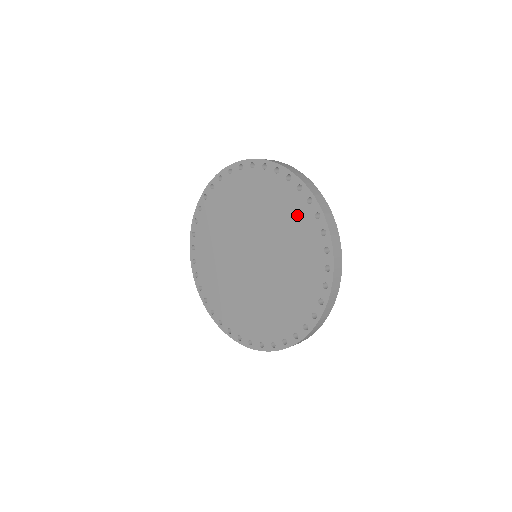
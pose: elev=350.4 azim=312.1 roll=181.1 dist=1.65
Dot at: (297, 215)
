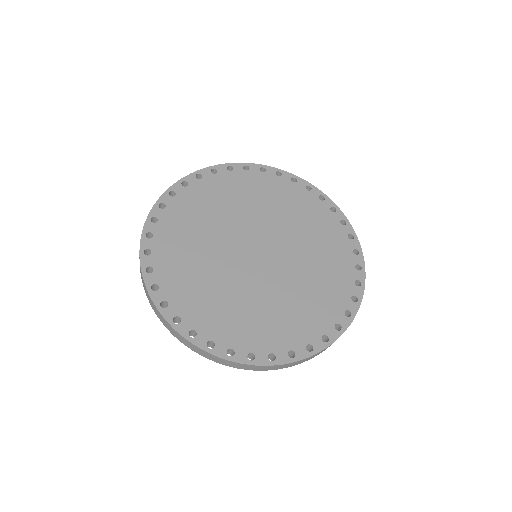
Dot at: (320, 219)
